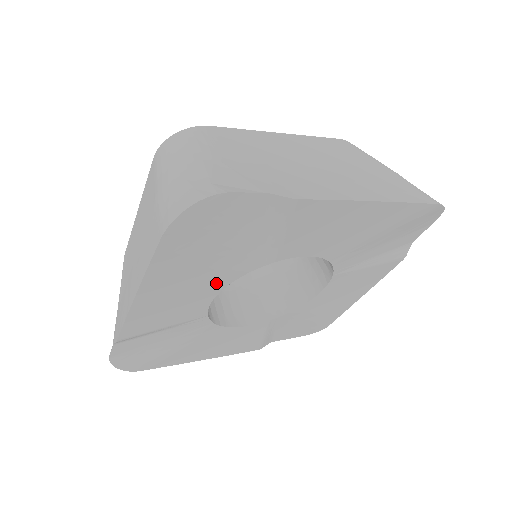
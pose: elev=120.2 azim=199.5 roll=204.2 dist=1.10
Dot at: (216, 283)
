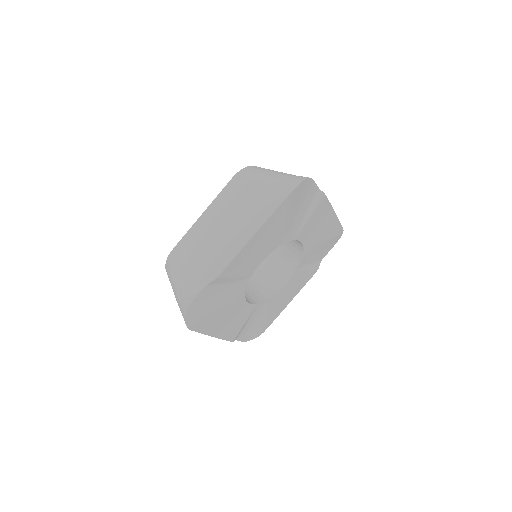
Dot at: (238, 303)
